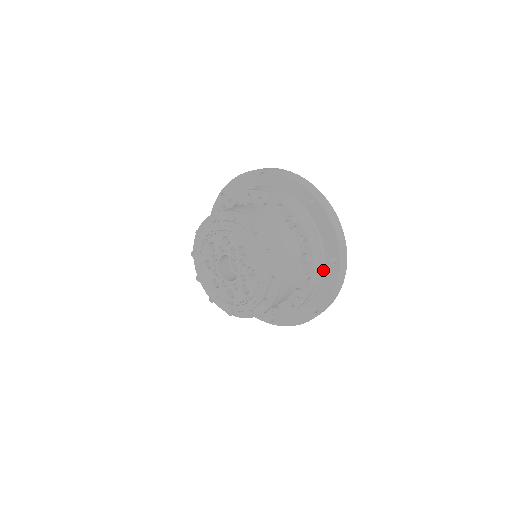
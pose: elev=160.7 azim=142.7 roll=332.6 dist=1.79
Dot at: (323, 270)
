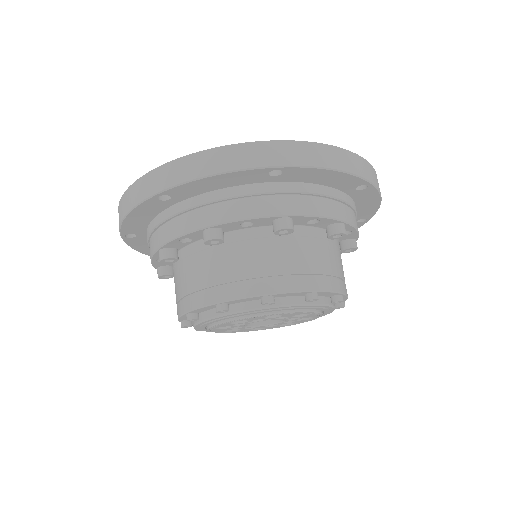
Dot at: (352, 202)
